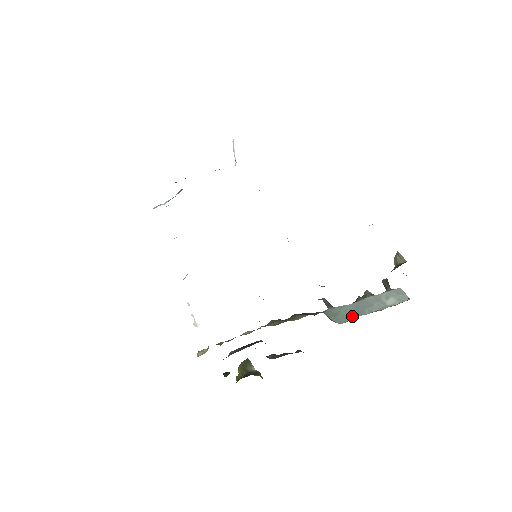
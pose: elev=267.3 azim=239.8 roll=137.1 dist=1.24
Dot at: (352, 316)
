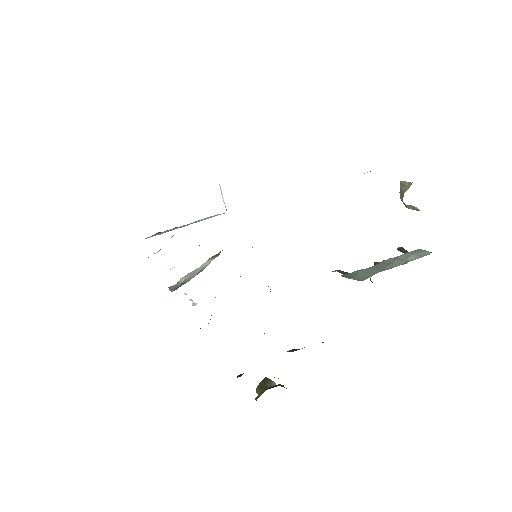
Dot at: (372, 274)
